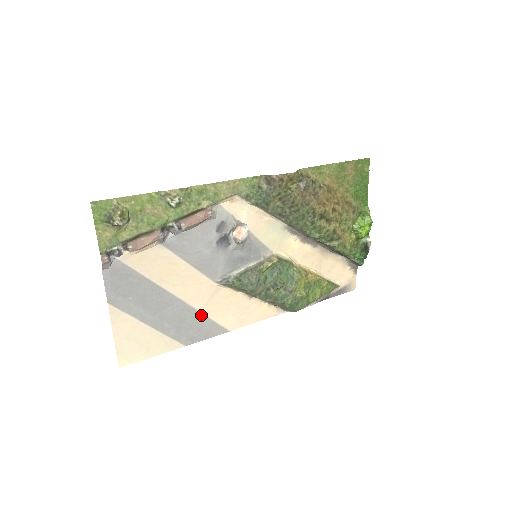
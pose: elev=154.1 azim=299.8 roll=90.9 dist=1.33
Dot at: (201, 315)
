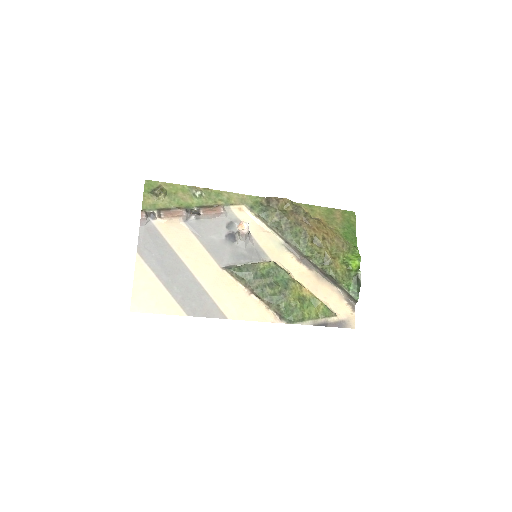
Dot at: (205, 292)
